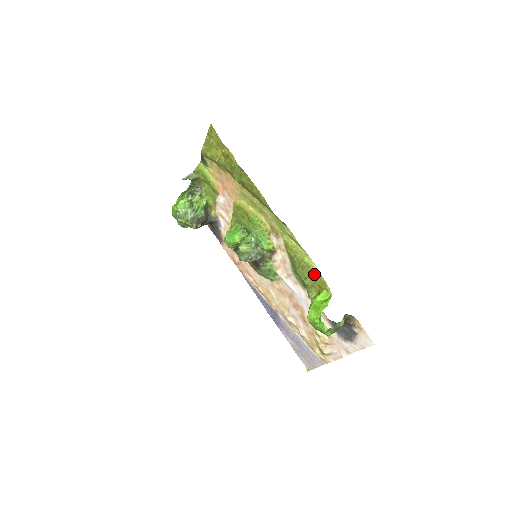
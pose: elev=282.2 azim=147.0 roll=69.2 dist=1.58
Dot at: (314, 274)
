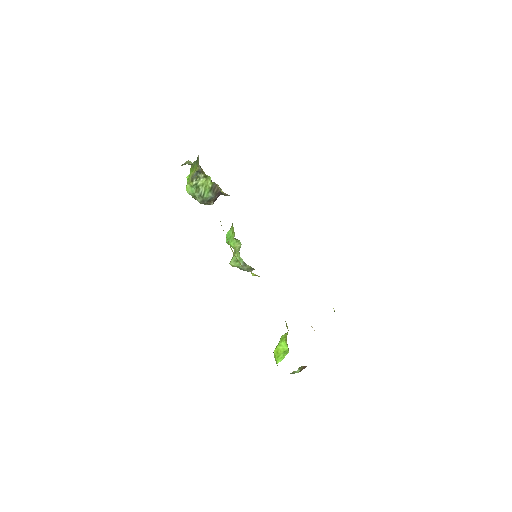
Dot at: occluded
